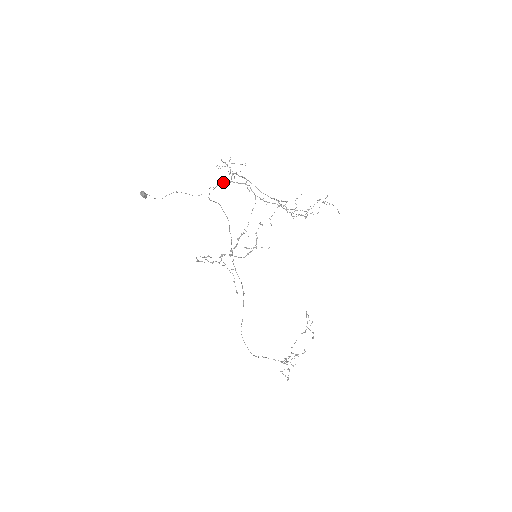
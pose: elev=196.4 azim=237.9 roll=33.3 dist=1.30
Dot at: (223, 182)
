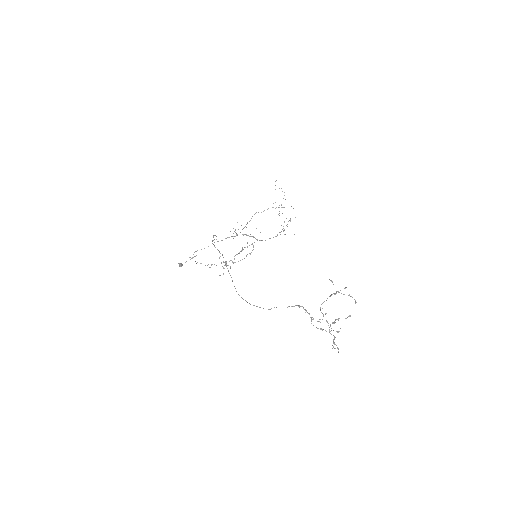
Dot at: (229, 237)
